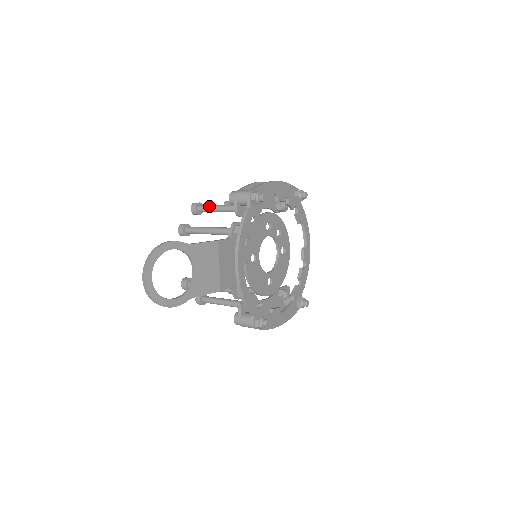
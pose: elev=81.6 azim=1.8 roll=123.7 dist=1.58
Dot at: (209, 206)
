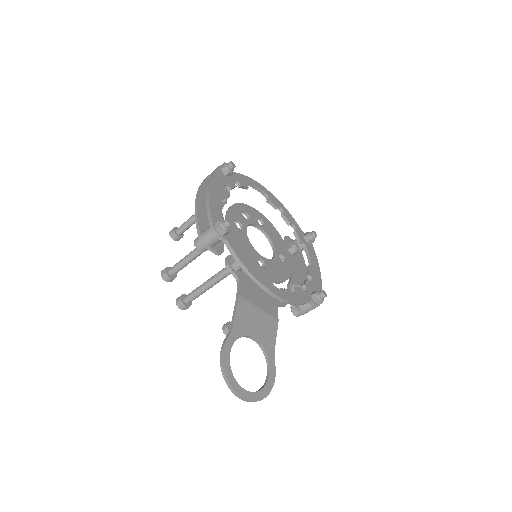
Dot at: (179, 265)
